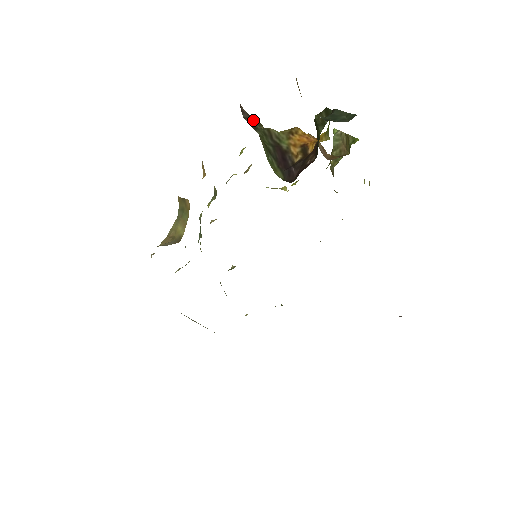
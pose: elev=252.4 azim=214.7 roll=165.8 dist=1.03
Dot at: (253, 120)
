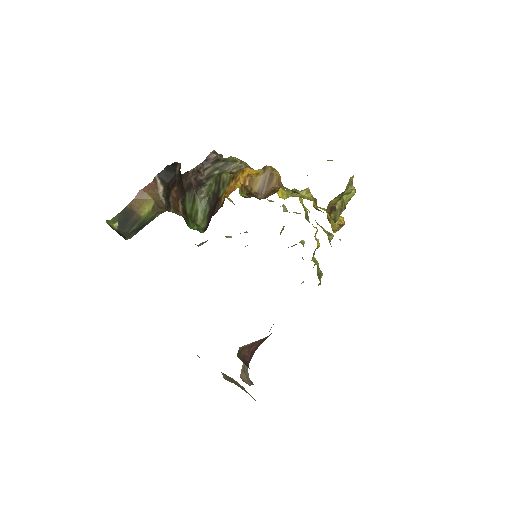
Dot at: (217, 166)
